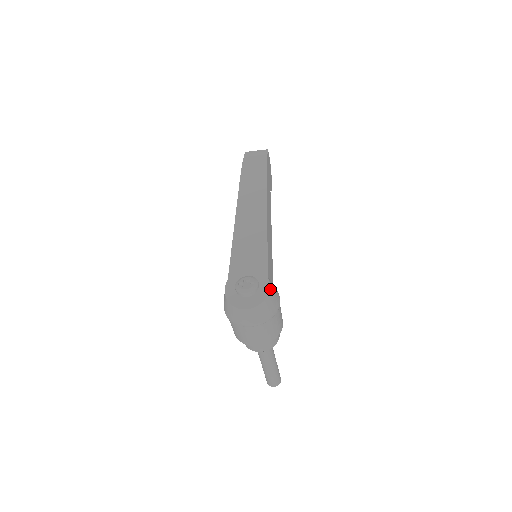
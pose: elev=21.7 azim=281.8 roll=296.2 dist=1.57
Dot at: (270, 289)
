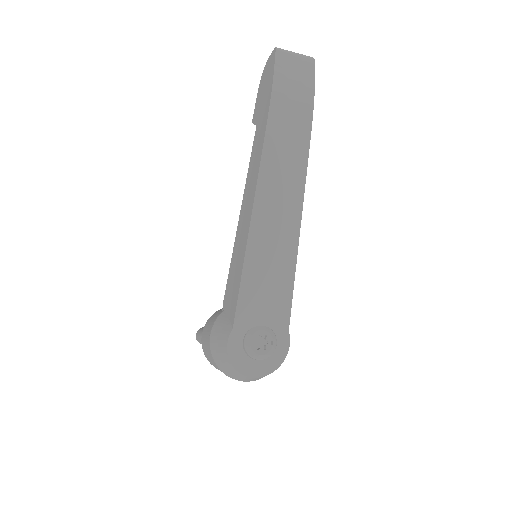
Dot at: (288, 348)
